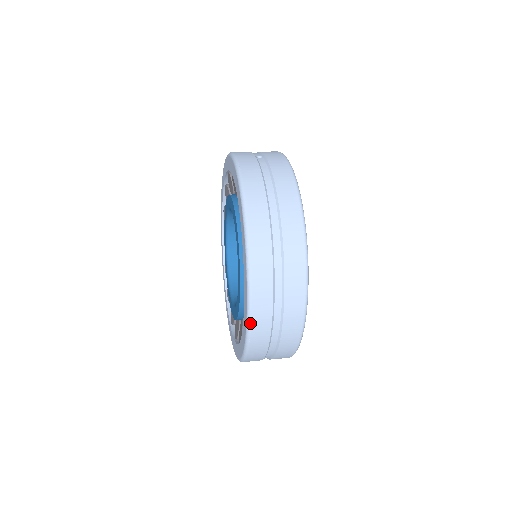
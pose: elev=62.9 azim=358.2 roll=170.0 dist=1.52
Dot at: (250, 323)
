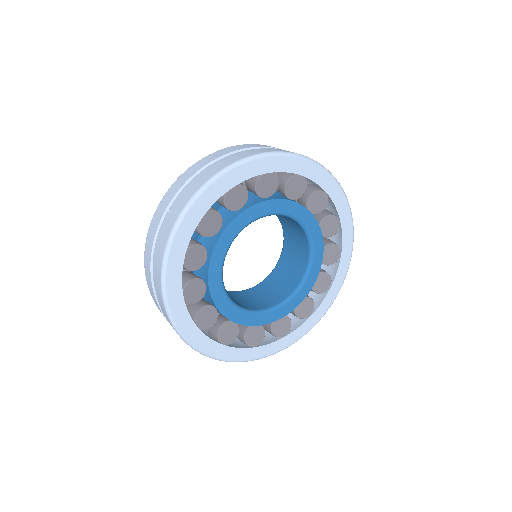
Dot at: occluded
